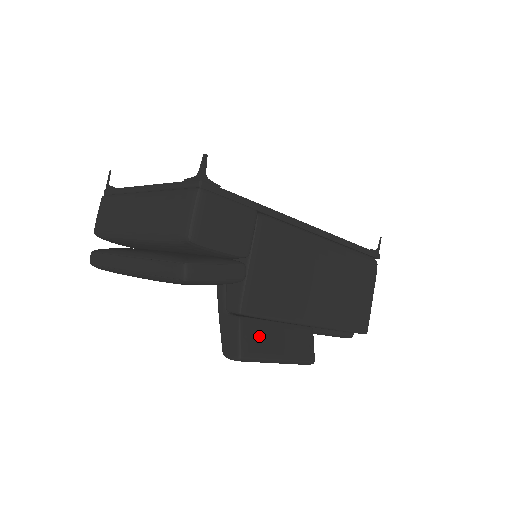
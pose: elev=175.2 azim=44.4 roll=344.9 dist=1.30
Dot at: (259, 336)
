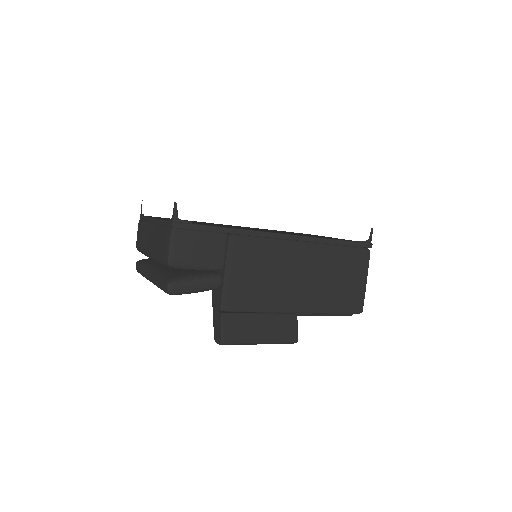
Dot at: (240, 326)
